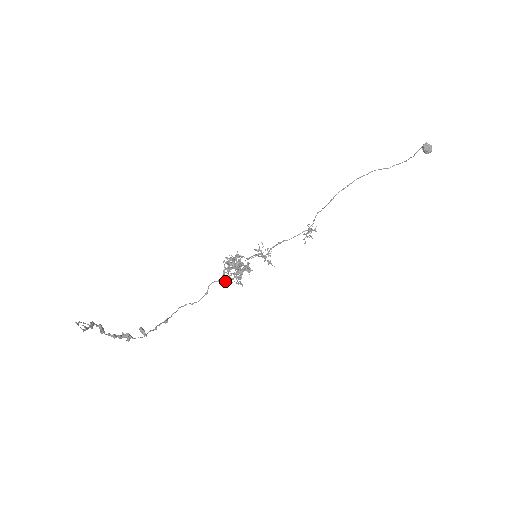
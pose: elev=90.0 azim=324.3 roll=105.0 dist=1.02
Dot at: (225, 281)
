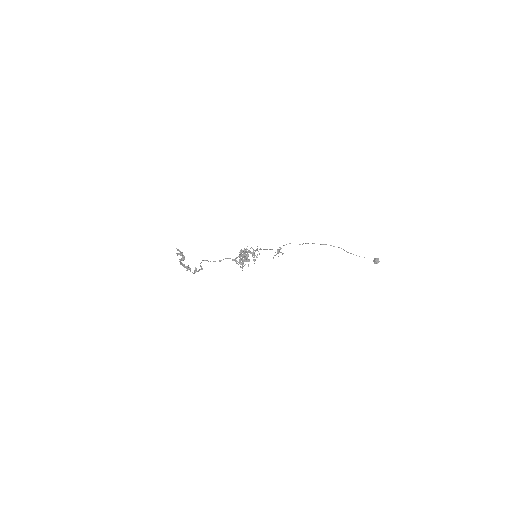
Dot at: occluded
